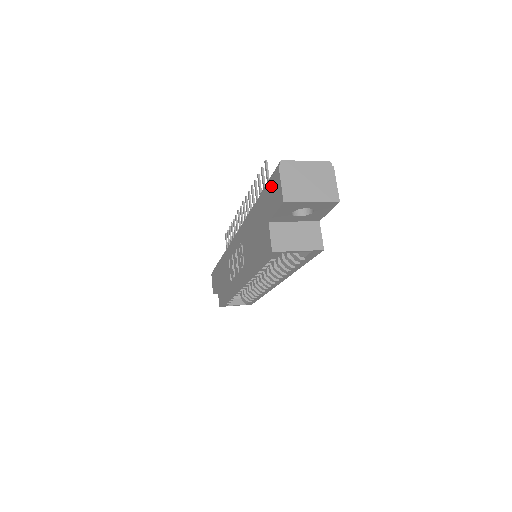
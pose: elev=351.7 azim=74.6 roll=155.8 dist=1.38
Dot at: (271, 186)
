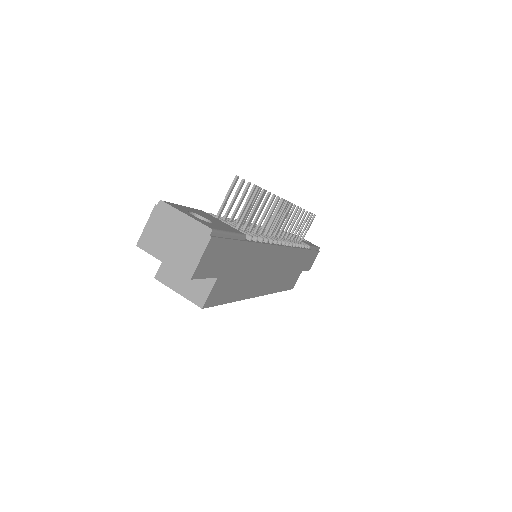
Dot at: occluded
